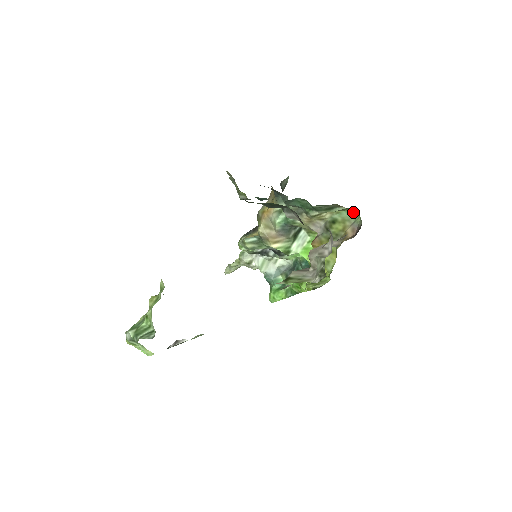
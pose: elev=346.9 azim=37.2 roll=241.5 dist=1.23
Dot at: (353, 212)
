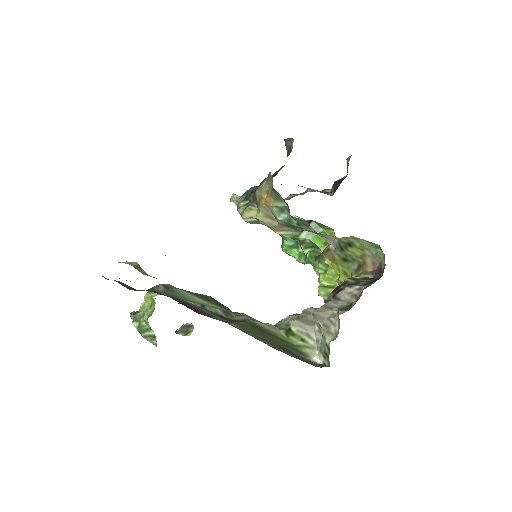
Dot at: (375, 244)
